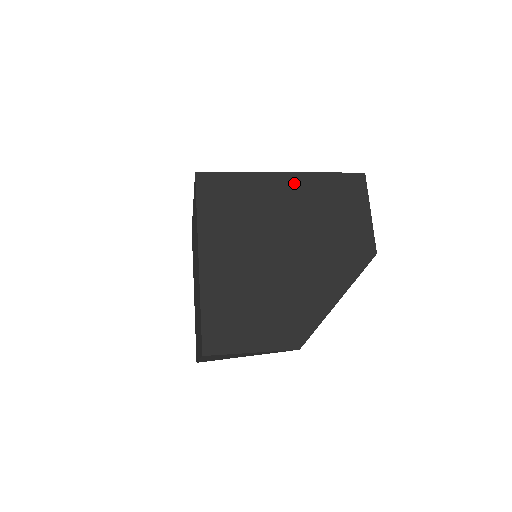
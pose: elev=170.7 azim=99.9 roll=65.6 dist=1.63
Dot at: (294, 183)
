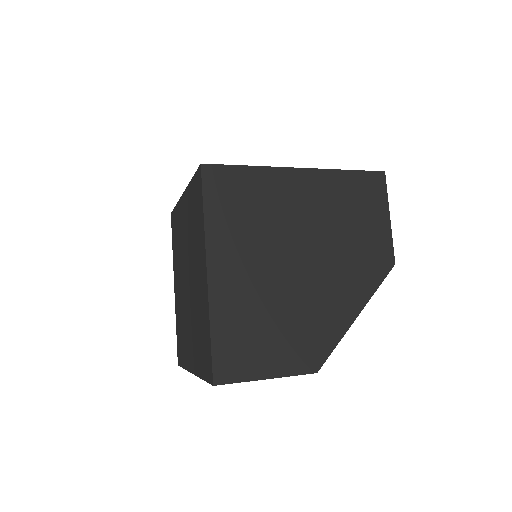
Dot at: (312, 181)
